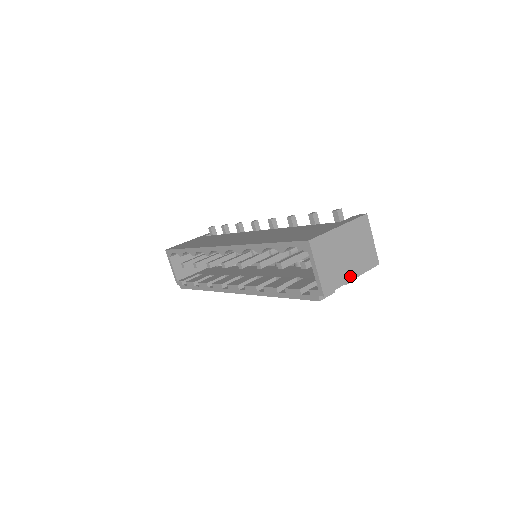
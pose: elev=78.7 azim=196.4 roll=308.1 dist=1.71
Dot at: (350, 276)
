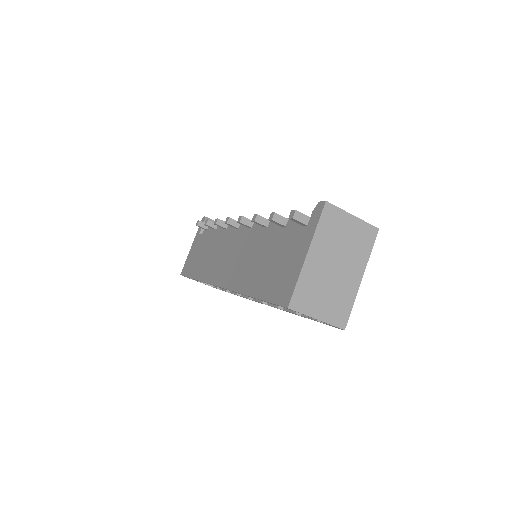
Dot at: (356, 280)
